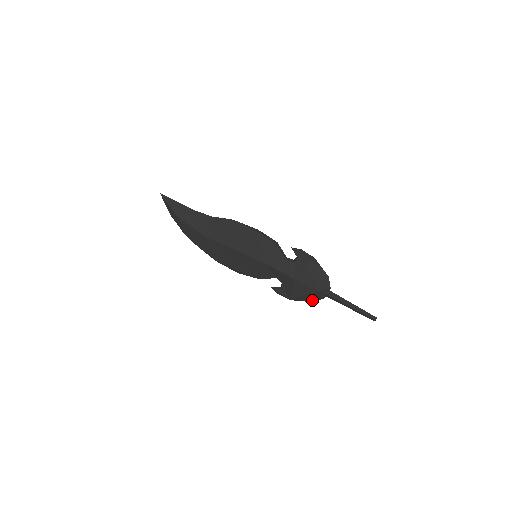
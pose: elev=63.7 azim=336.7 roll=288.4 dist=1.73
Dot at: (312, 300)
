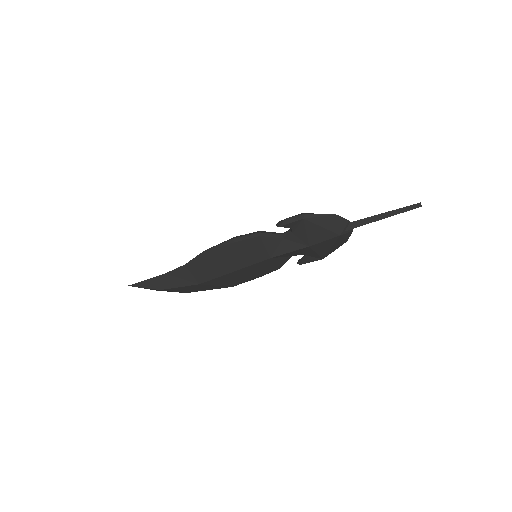
Dot at: (343, 242)
